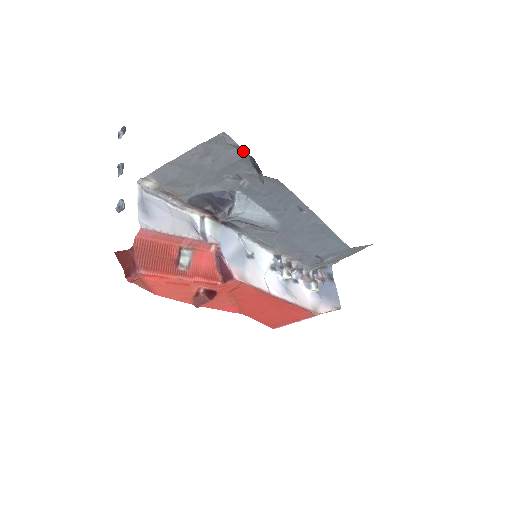
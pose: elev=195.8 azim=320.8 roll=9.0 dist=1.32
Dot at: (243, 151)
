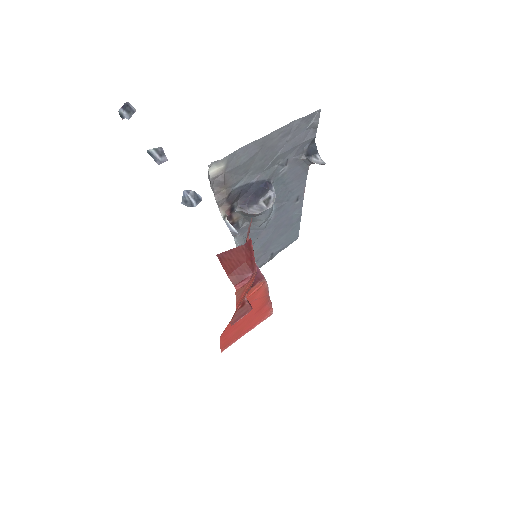
Dot at: (314, 132)
